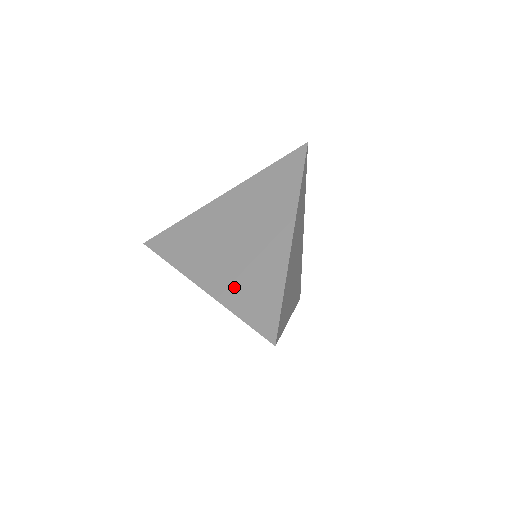
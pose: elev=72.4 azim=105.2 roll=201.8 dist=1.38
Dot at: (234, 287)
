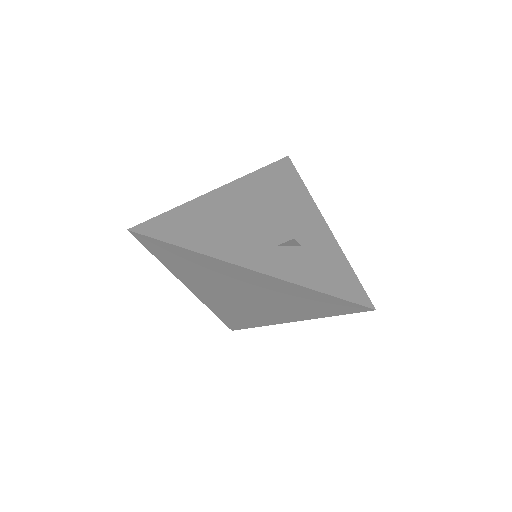
Dot at: (221, 307)
